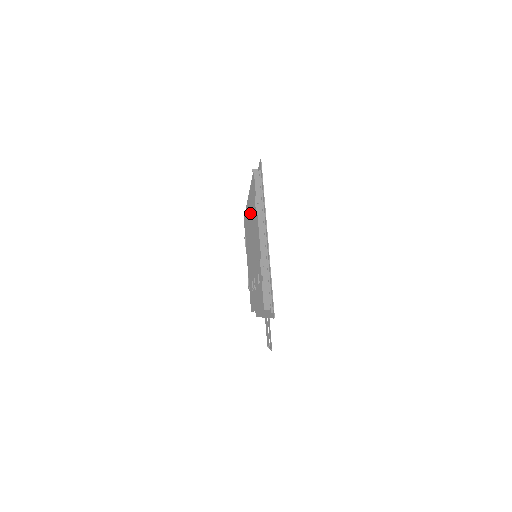
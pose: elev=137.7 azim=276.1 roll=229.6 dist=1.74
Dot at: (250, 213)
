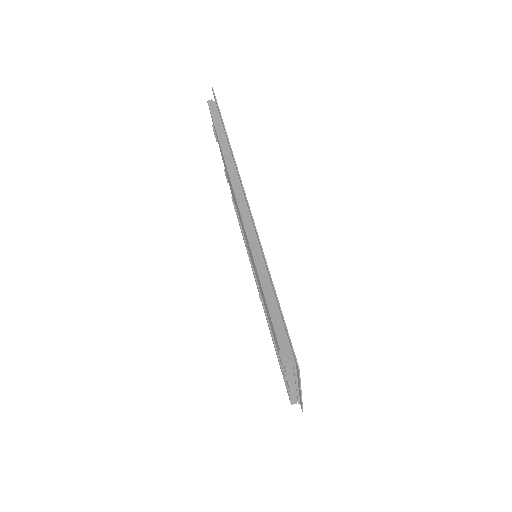
Dot at: occluded
